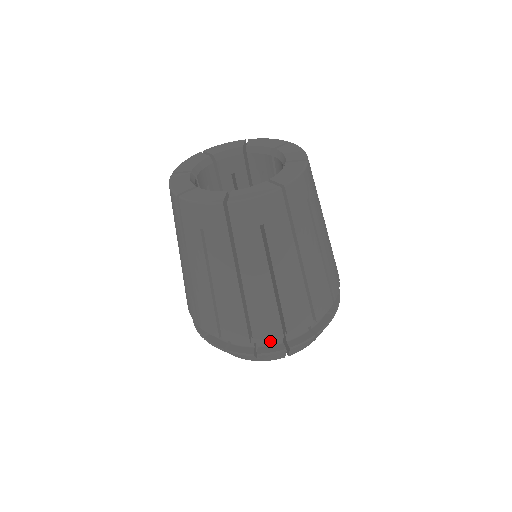
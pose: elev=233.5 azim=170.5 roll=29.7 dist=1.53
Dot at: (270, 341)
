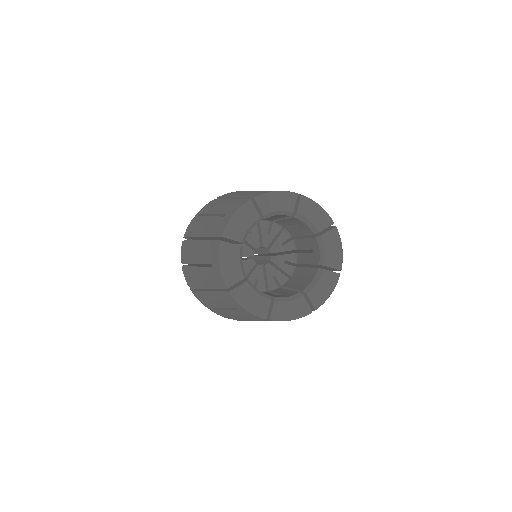
Dot at: occluded
